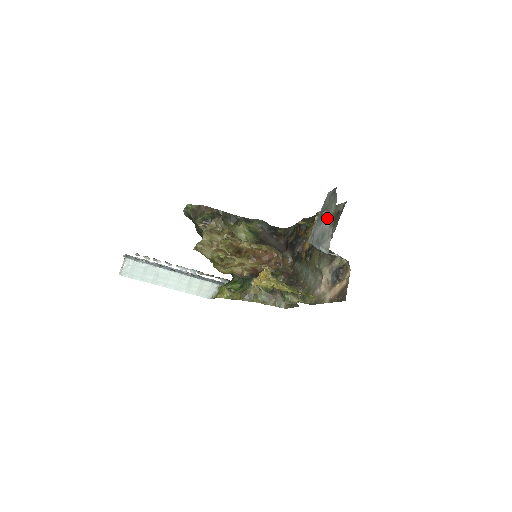
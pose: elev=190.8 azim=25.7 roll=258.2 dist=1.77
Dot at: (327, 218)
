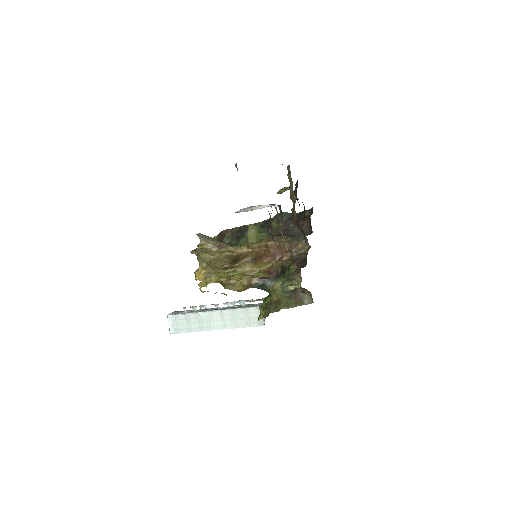
Dot at: (237, 170)
